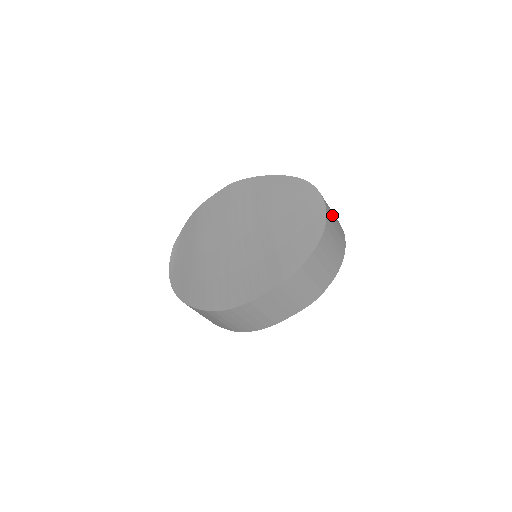
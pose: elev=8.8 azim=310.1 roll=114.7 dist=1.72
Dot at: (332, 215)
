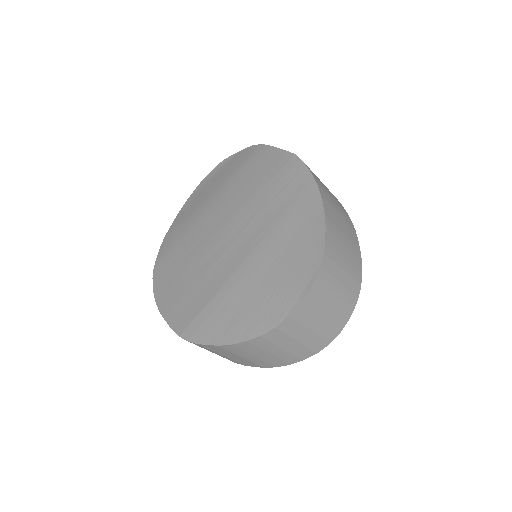
Dot at: (307, 324)
